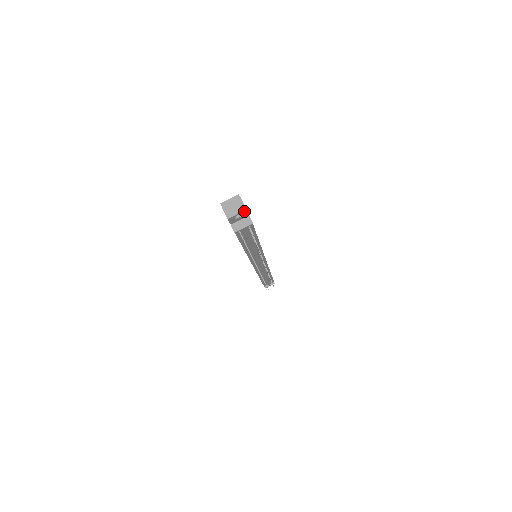
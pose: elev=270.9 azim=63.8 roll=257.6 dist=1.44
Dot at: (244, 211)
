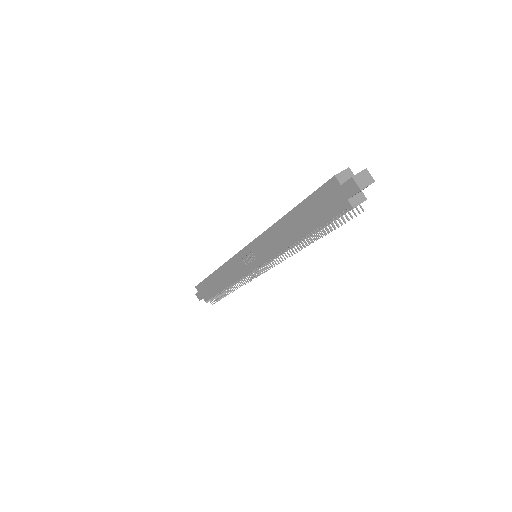
Dot at: (371, 183)
